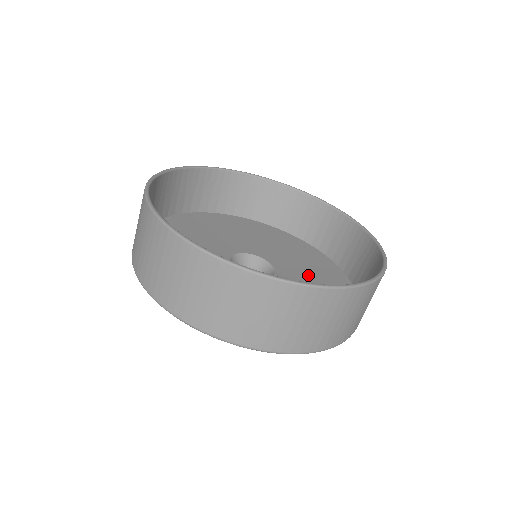
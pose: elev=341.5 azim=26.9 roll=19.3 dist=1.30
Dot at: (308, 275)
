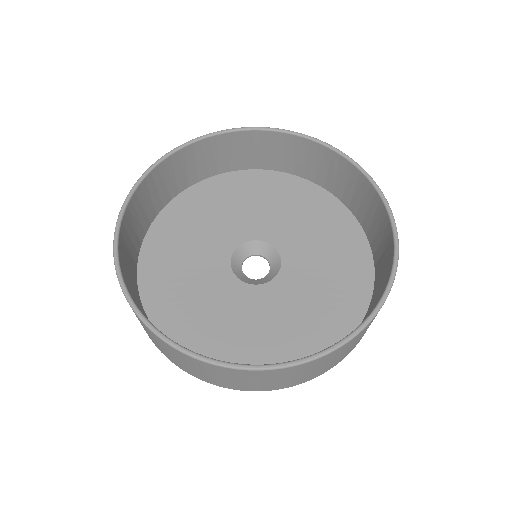
Dot at: (304, 303)
